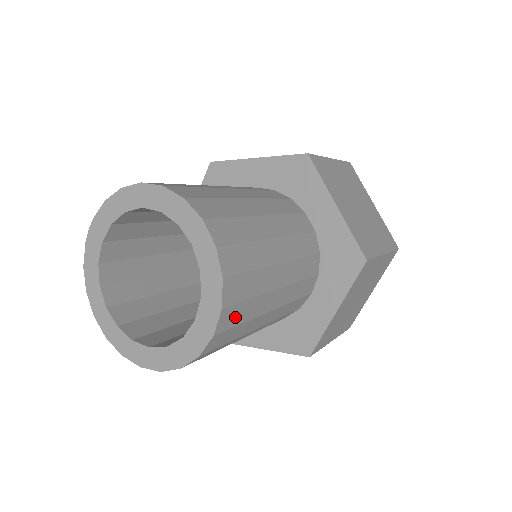
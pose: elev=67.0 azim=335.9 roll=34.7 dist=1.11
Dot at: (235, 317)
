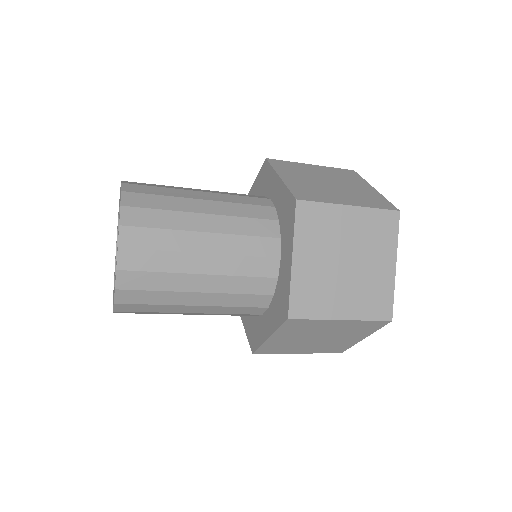
Dot at: (143, 240)
